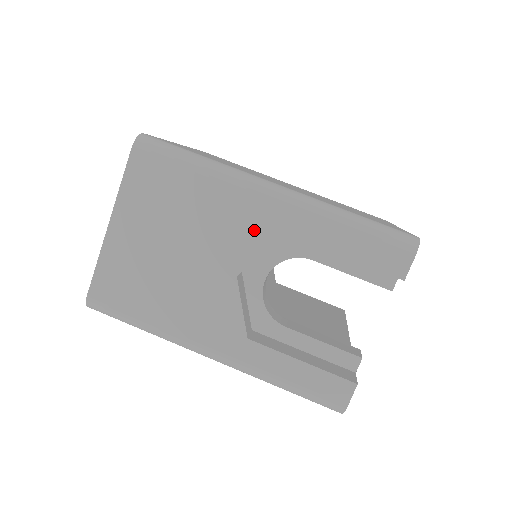
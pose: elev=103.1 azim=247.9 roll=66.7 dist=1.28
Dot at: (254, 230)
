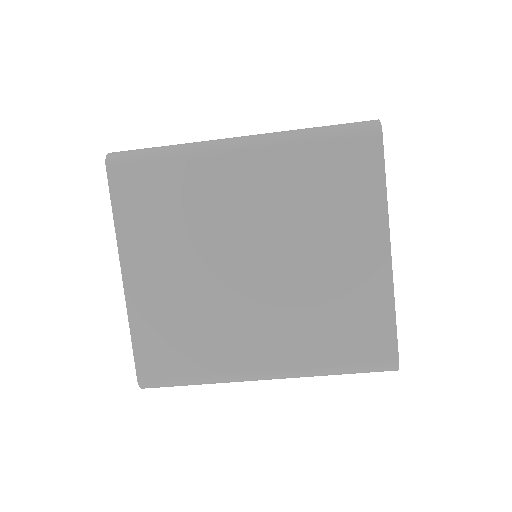
Dot at: occluded
